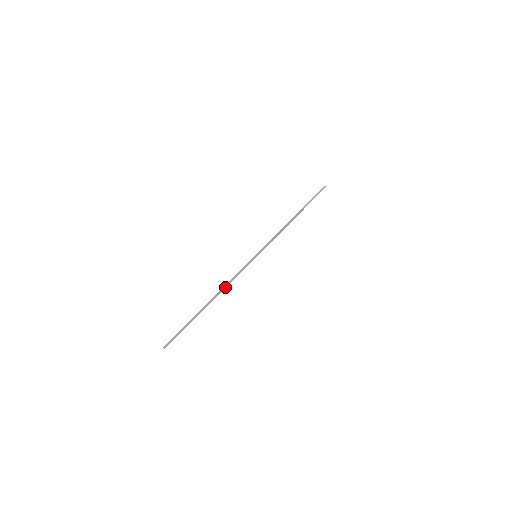
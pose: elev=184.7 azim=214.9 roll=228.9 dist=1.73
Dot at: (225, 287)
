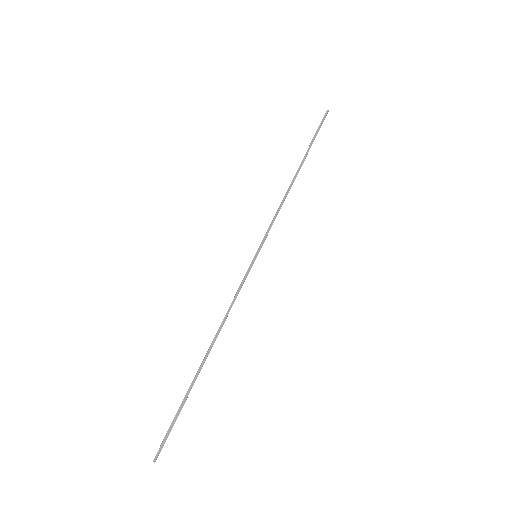
Dot at: (222, 324)
